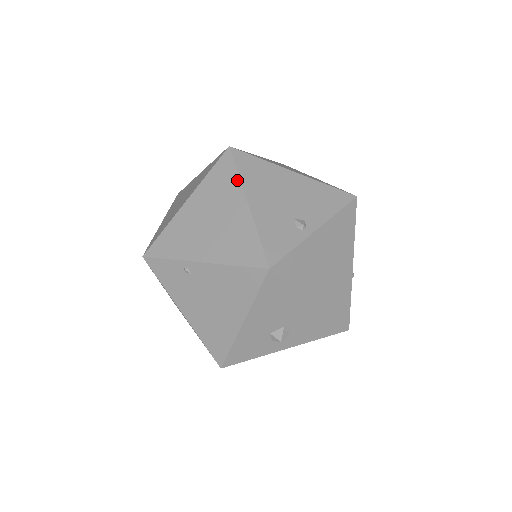
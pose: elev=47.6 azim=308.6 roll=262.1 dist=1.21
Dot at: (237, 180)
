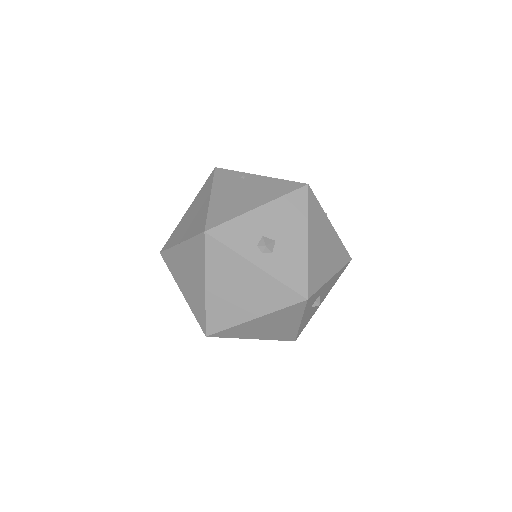
Dot at: occluded
